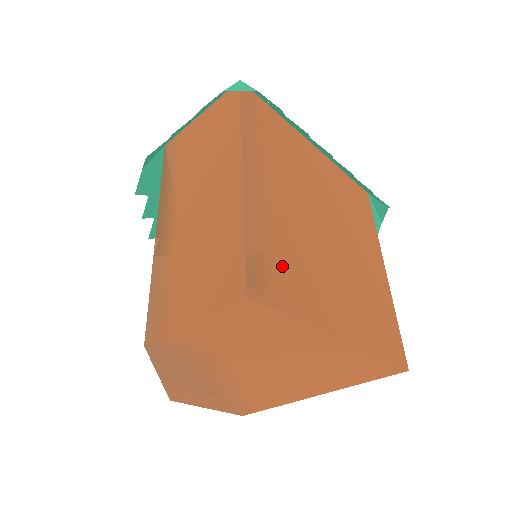
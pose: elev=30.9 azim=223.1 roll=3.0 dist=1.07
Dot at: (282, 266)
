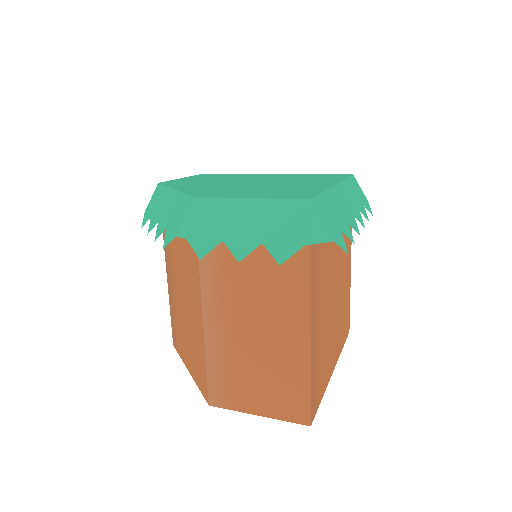
Dot at: (320, 370)
